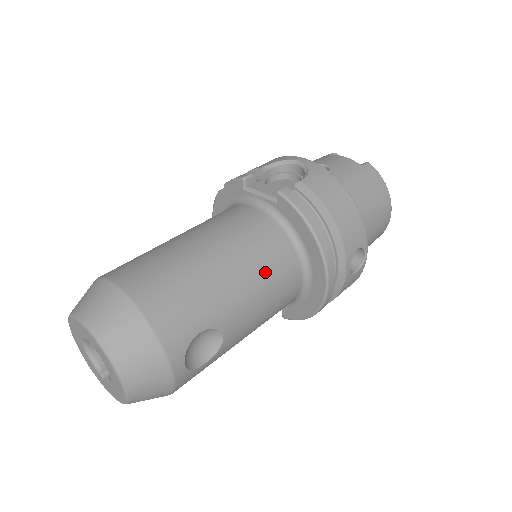
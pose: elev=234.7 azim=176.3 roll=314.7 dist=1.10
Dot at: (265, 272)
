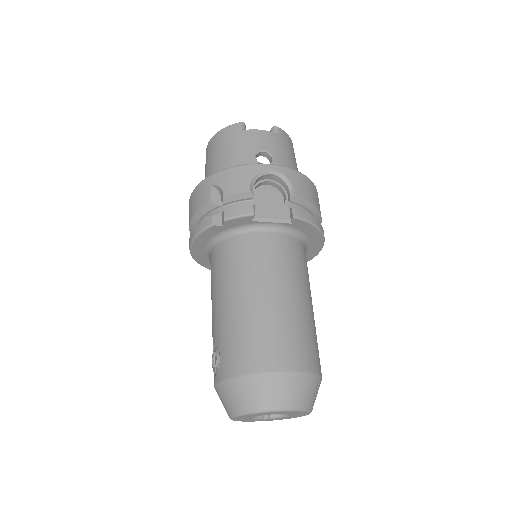
Dot at: (308, 278)
